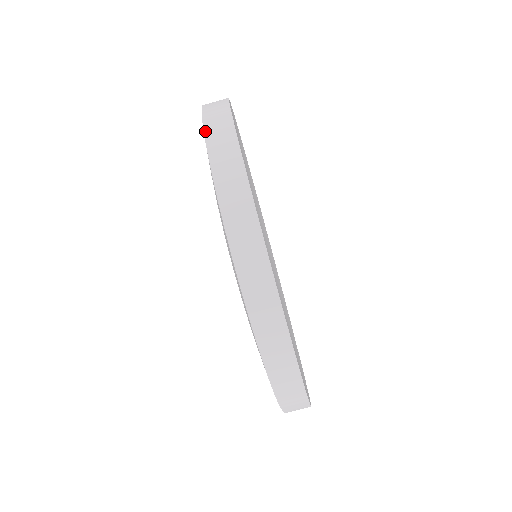
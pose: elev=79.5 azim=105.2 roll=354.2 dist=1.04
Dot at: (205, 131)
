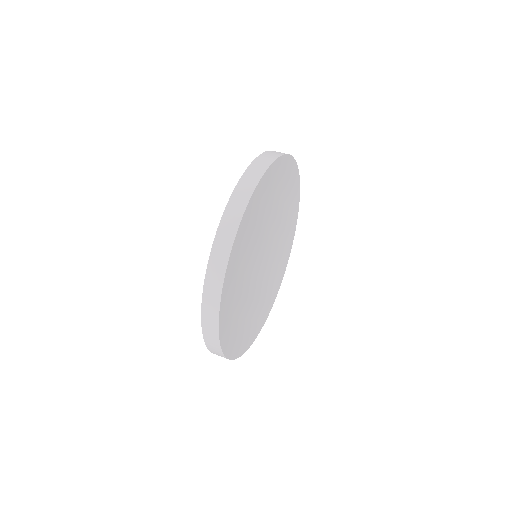
Dot at: (255, 159)
